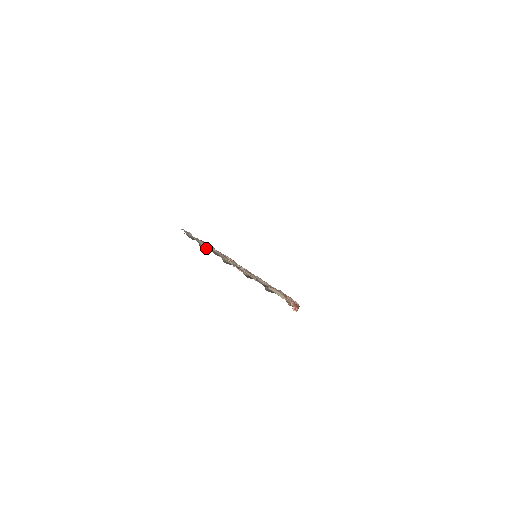
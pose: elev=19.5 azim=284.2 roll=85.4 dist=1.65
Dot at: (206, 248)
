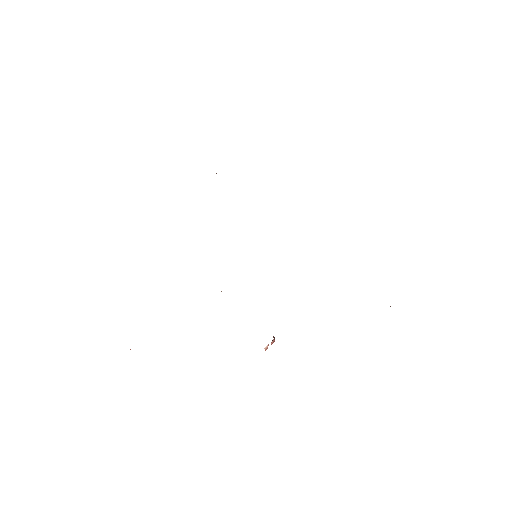
Dot at: occluded
